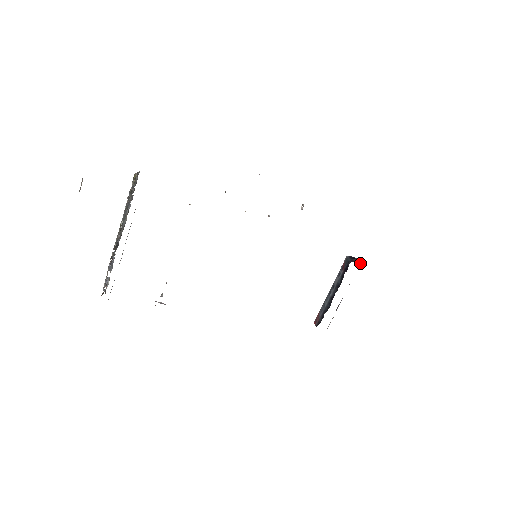
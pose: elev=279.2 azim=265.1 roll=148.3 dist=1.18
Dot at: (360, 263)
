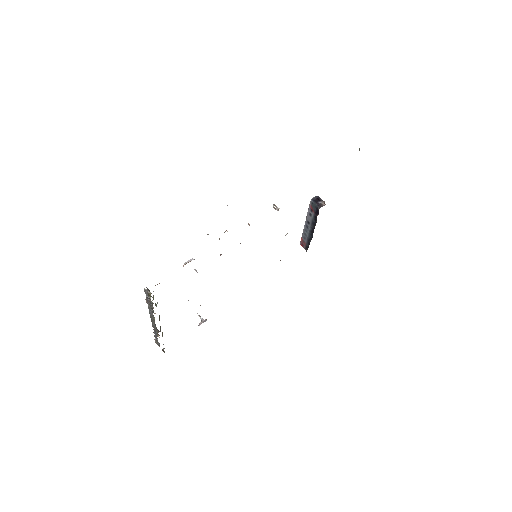
Dot at: (324, 202)
